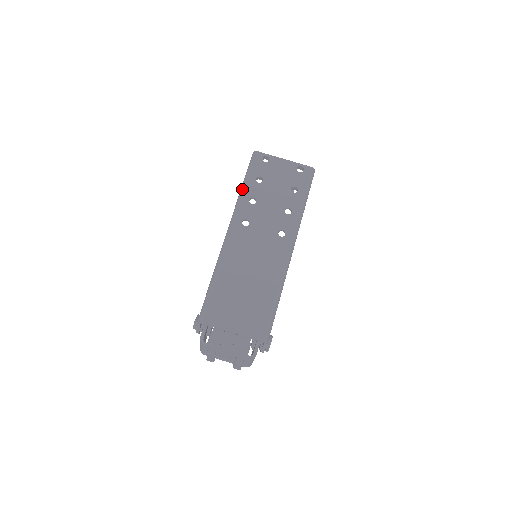
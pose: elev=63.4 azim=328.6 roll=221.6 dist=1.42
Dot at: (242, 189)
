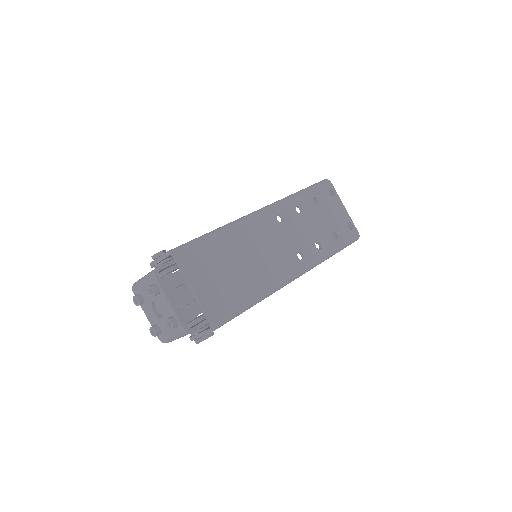
Dot at: (297, 193)
